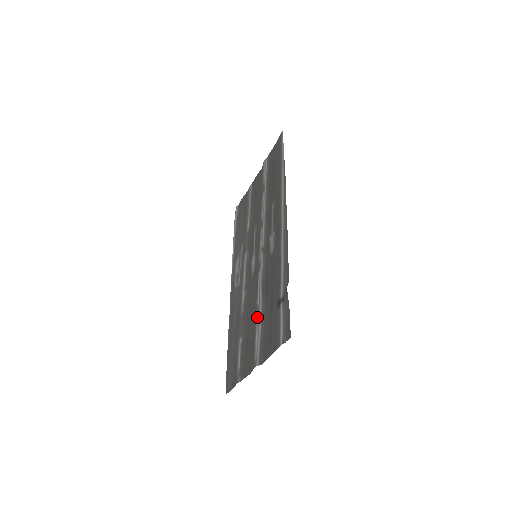
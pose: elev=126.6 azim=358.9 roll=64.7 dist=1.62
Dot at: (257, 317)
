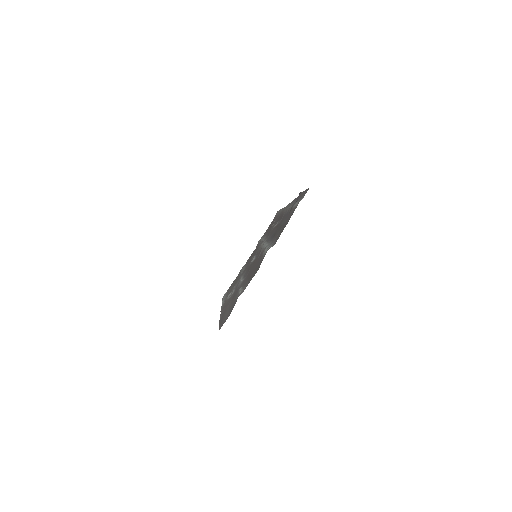
Dot at: occluded
